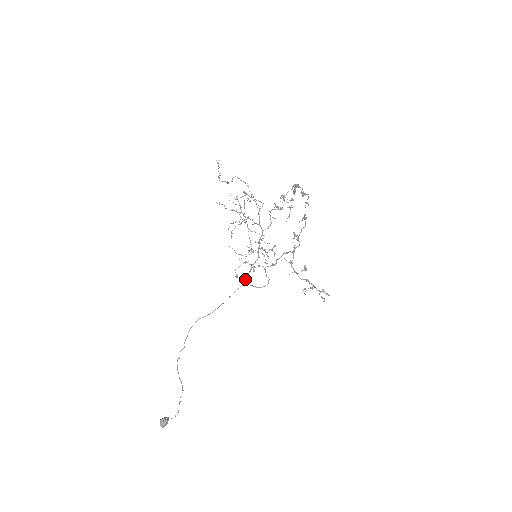
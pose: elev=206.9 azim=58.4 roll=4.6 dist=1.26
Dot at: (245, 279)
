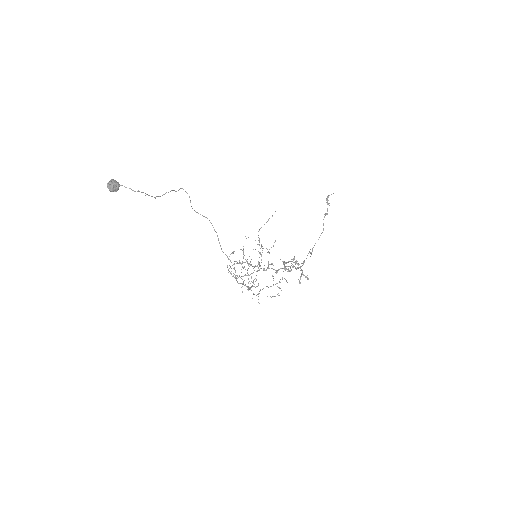
Dot at: (233, 264)
